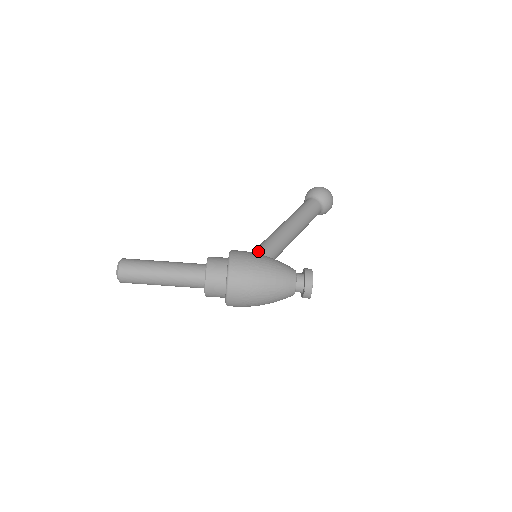
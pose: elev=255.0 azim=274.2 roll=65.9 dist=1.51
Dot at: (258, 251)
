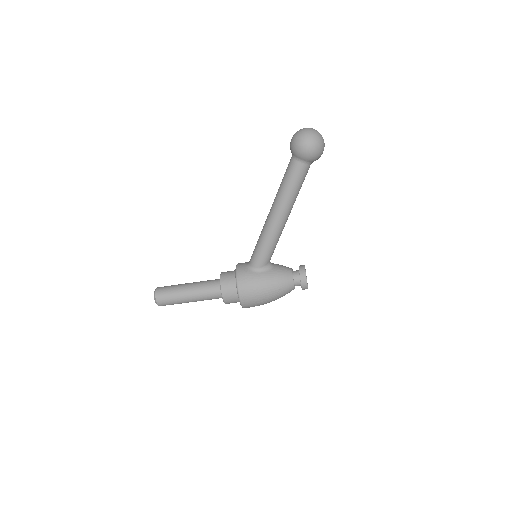
Dot at: (258, 264)
